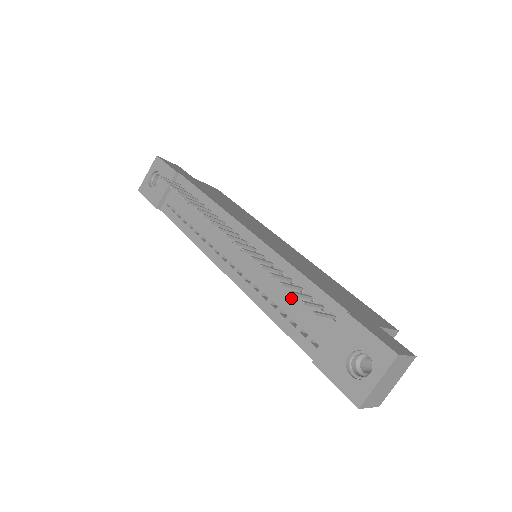
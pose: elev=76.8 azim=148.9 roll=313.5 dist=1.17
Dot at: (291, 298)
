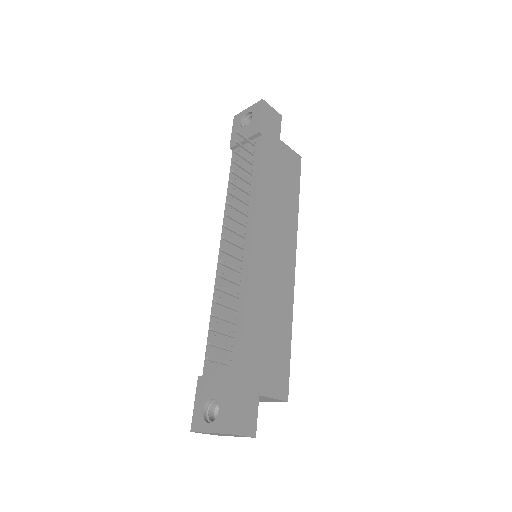
Dot at: (227, 322)
